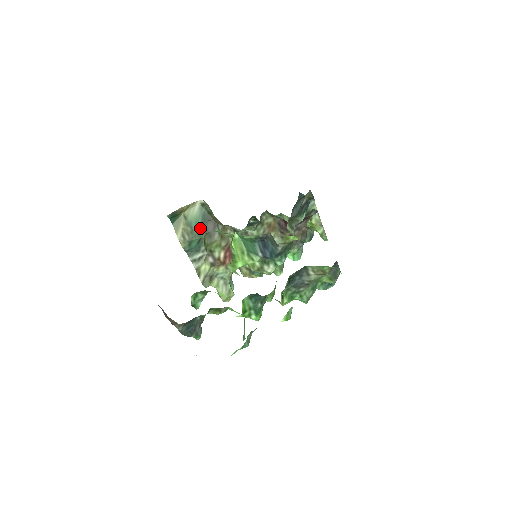
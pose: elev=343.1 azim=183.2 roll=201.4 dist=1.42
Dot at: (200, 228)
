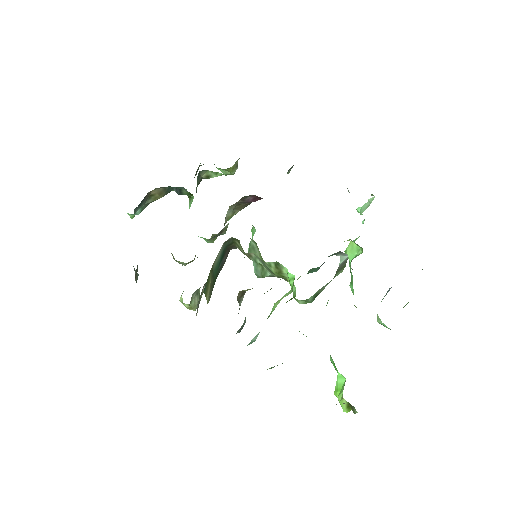
Dot at: (218, 268)
